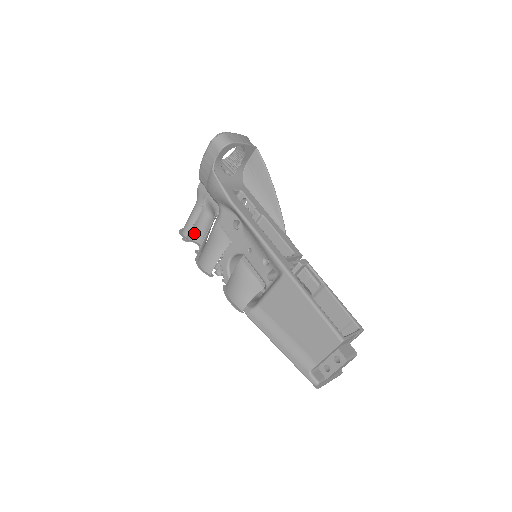
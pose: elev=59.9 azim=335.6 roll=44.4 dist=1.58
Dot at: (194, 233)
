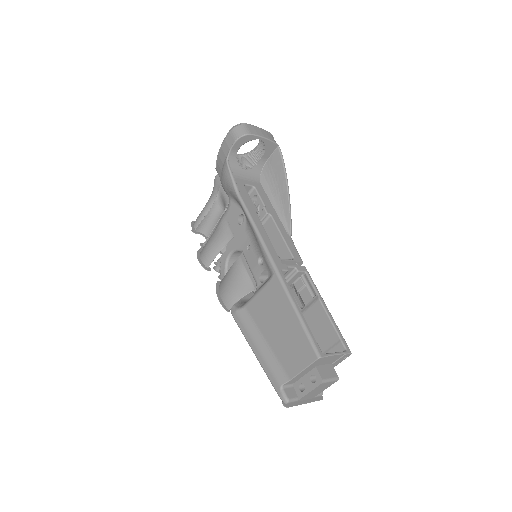
Dot at: (204, 226)
